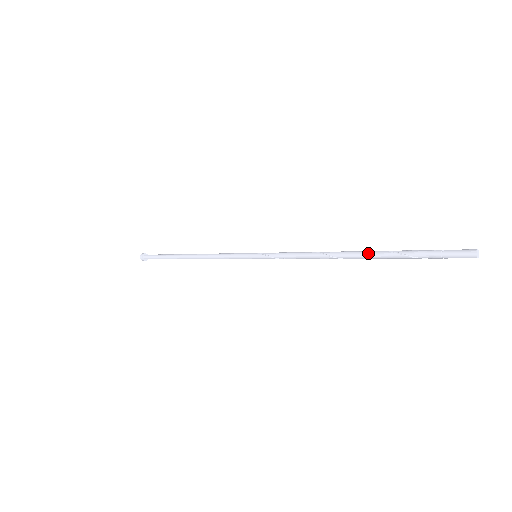
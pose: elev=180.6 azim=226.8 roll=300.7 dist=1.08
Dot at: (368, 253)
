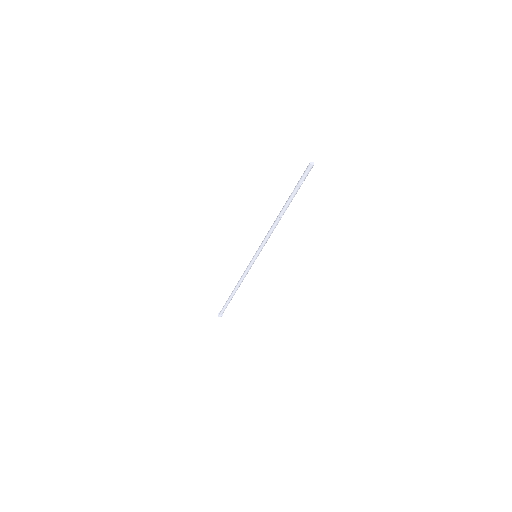
Dot at: (285, 204)
